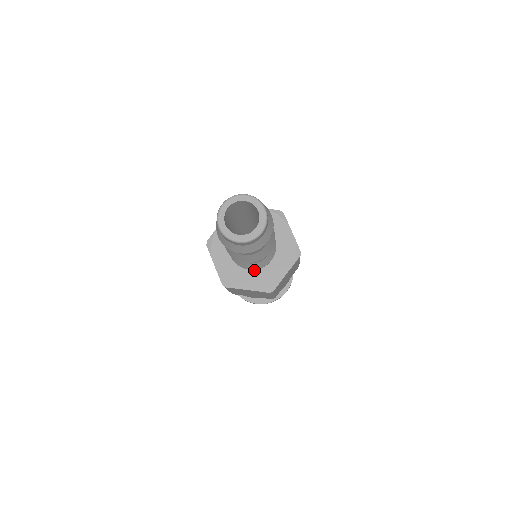
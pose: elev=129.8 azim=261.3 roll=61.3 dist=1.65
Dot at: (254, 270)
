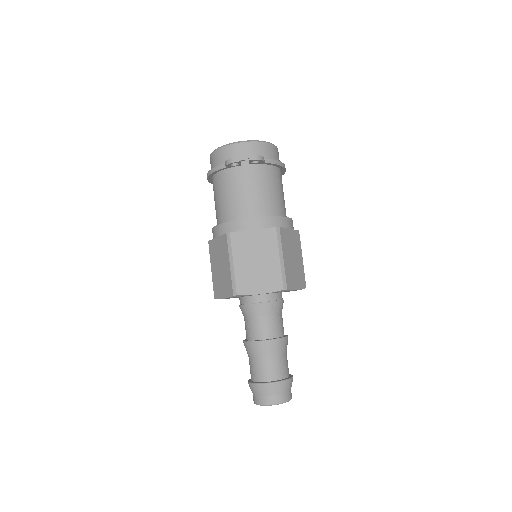
Dot at: occluded
